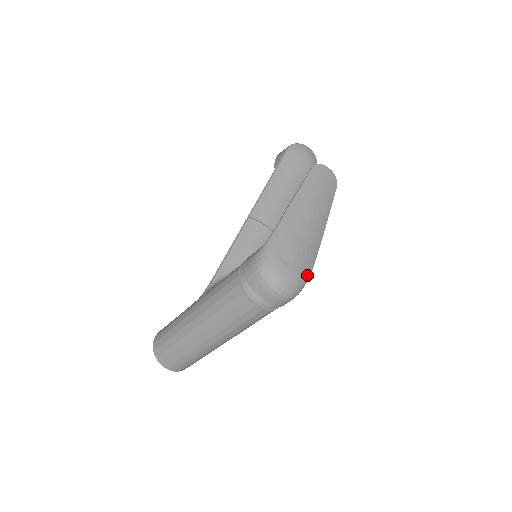
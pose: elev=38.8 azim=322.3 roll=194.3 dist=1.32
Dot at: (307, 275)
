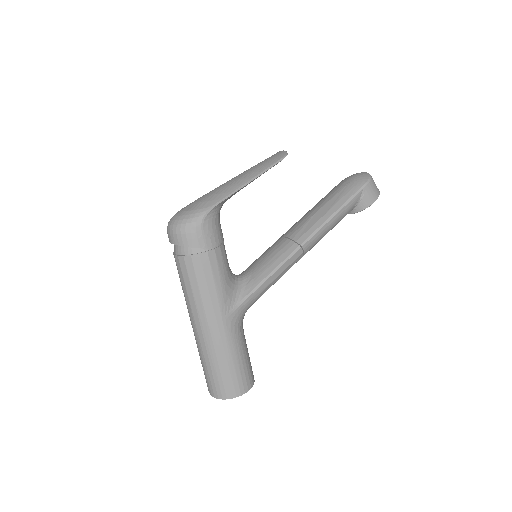
Dot at: (199, 211)
